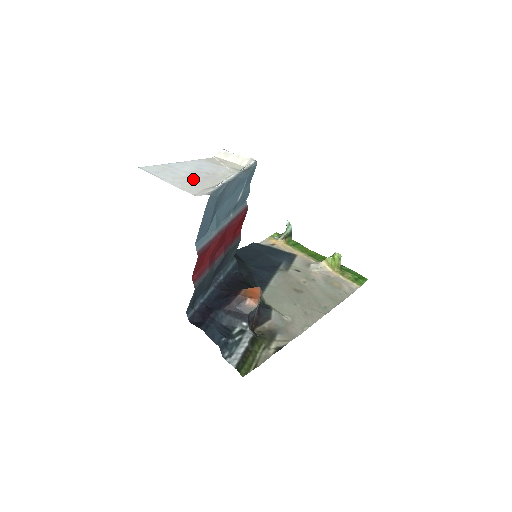
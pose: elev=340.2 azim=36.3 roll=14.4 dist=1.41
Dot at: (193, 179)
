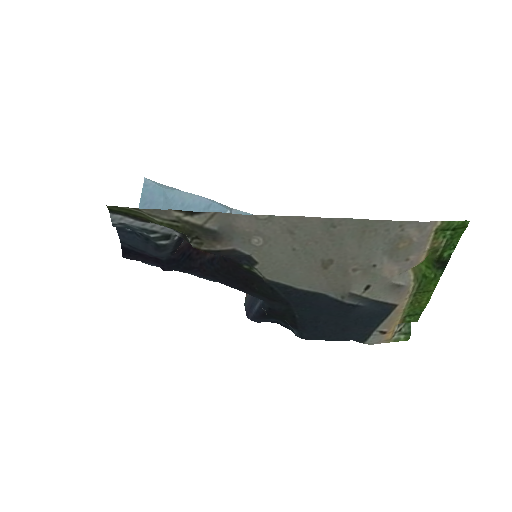
Dot at: occluded
